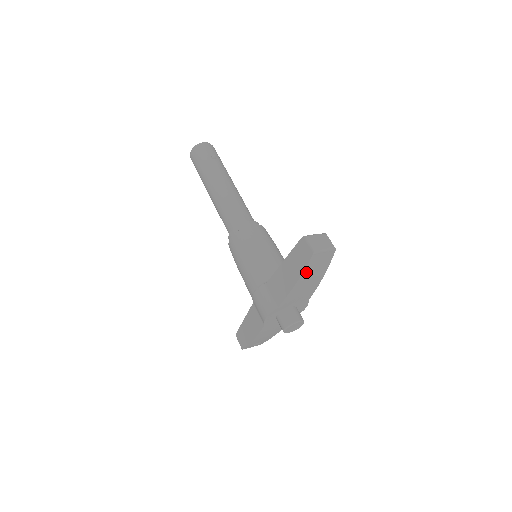
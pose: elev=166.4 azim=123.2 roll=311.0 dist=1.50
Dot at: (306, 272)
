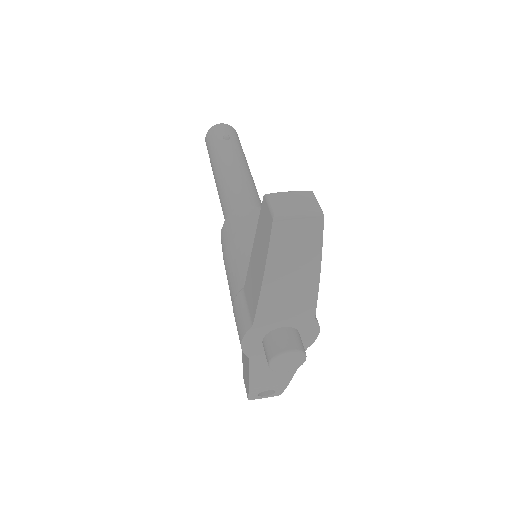
Dot at: (274, 257)
